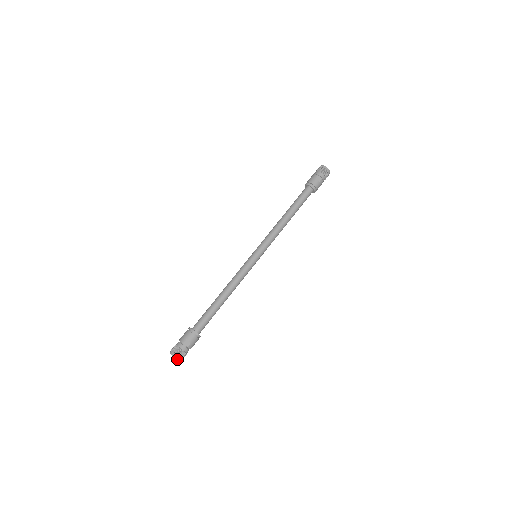
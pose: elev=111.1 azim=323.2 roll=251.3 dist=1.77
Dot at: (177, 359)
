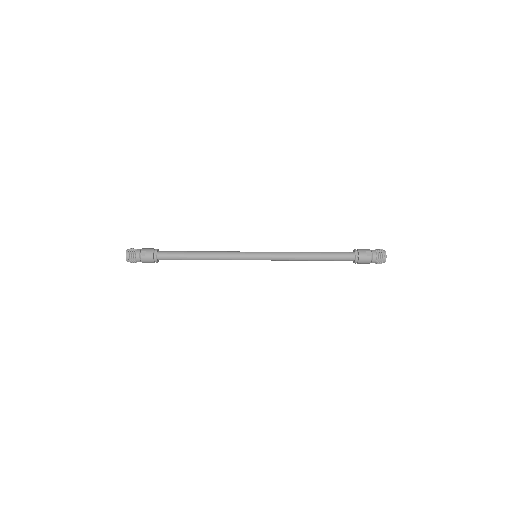
Dot at: (126, 255)
